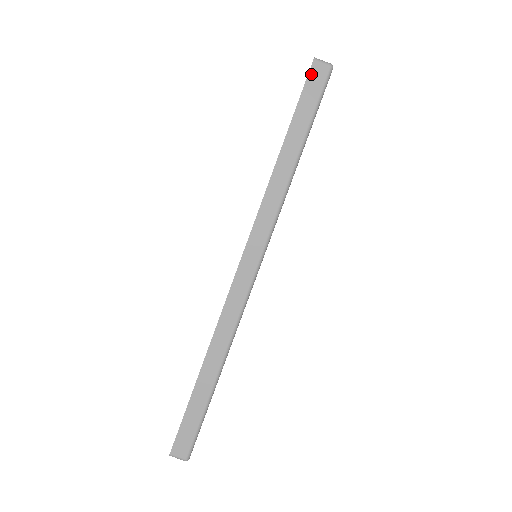
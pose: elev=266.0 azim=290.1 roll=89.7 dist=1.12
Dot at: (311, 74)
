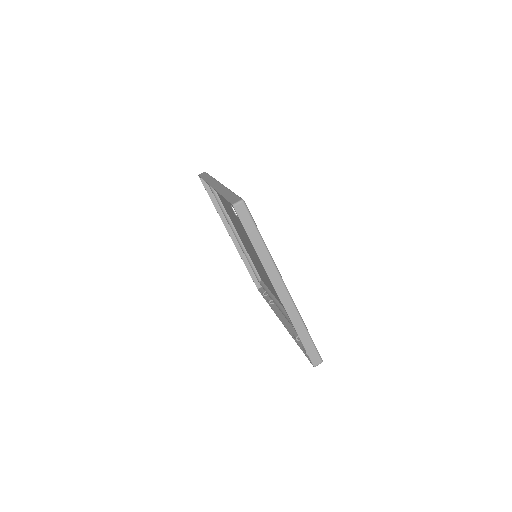
Dot at: (200, 175)
